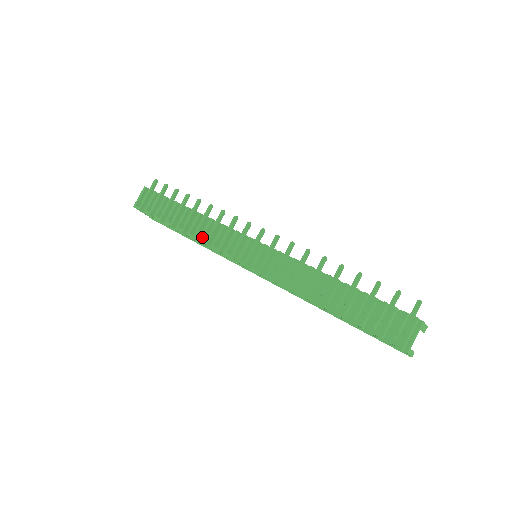
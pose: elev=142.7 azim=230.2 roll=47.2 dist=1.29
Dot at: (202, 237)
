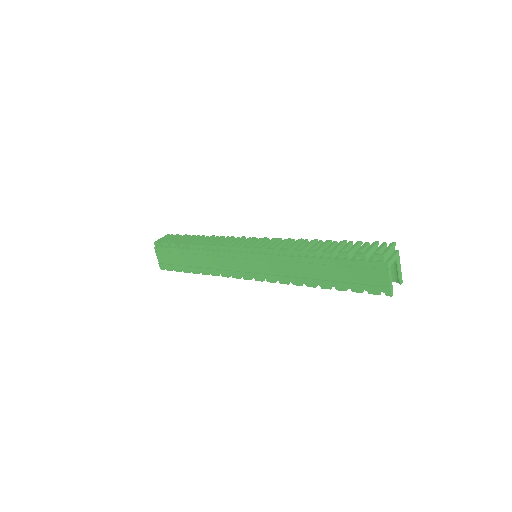
Dot at: (213, 243)
